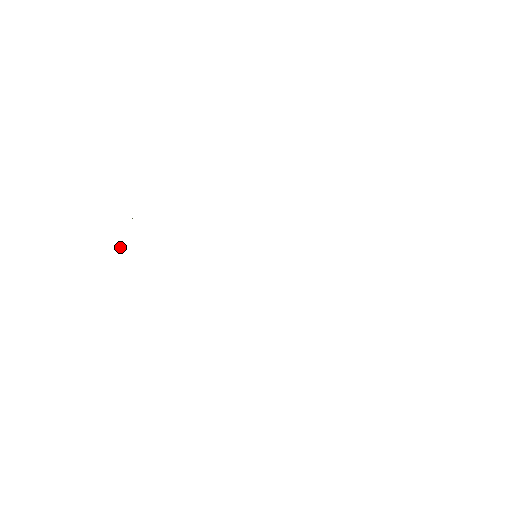
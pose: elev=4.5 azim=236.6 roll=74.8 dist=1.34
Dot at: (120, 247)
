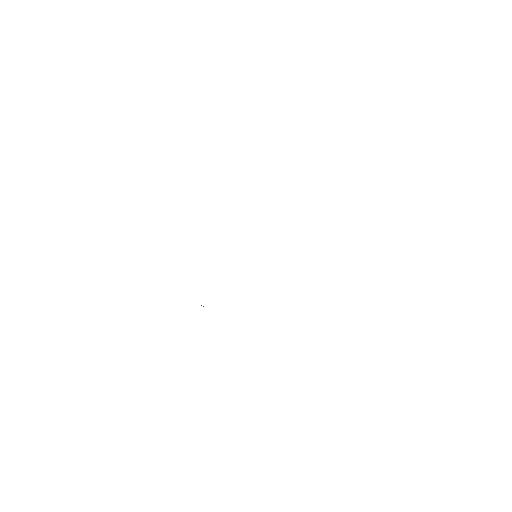
Dot at: occluded
